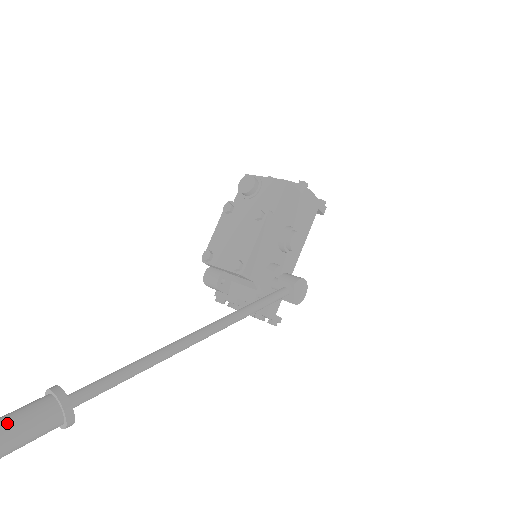
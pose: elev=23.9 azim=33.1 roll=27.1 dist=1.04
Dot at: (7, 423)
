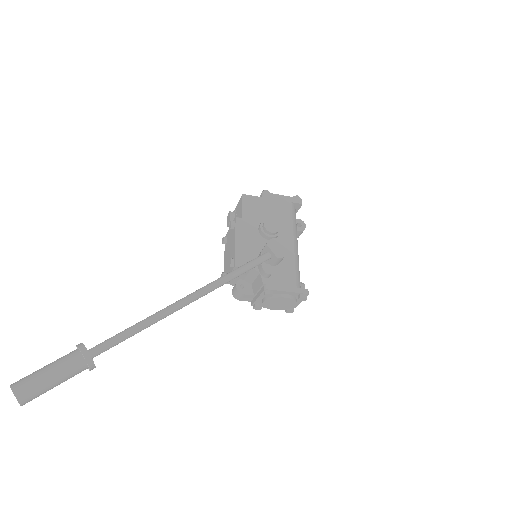
Dot at: (48, 365)
